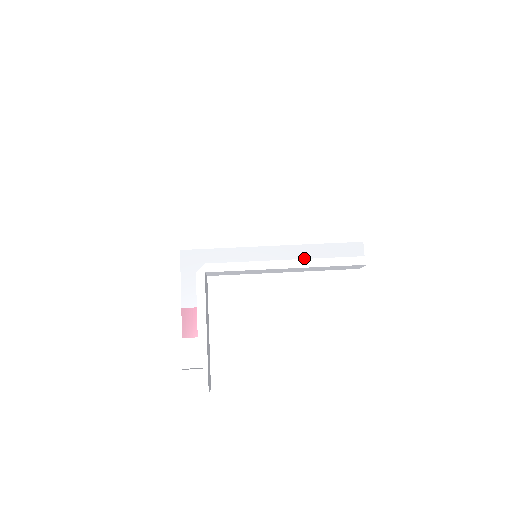
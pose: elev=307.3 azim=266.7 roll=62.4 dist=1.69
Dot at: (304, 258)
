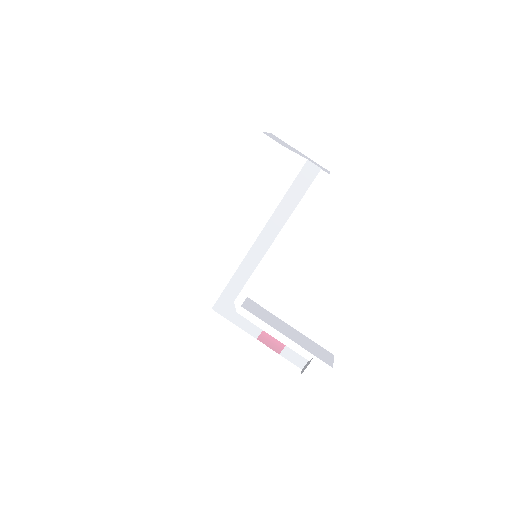
Dot at: (285, 221)
